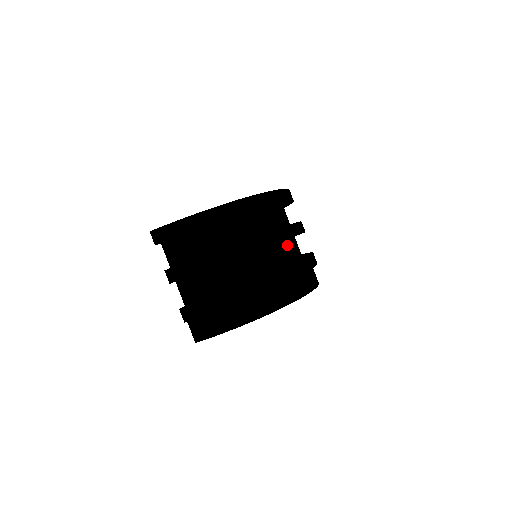
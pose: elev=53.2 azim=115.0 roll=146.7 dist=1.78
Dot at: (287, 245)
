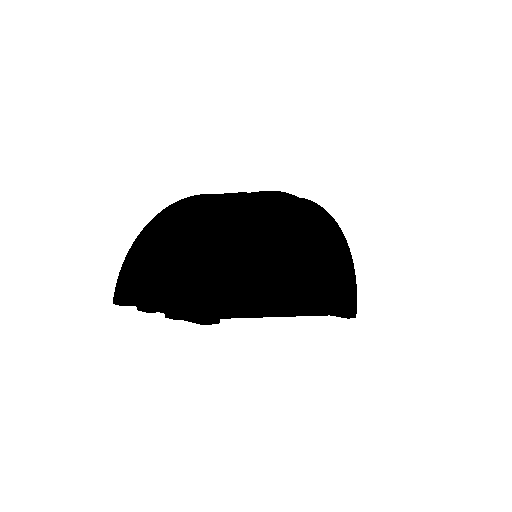
Dot at: occluded
